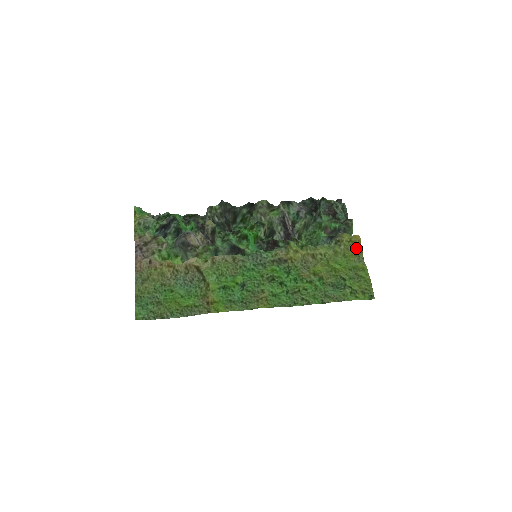
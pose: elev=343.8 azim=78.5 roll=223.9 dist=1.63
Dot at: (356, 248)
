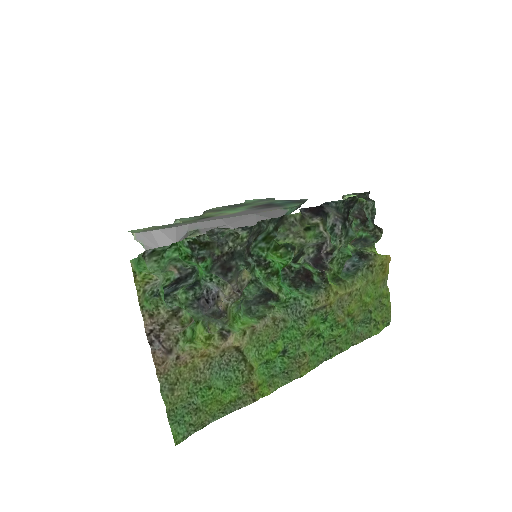
Dot at: (385, 272)
